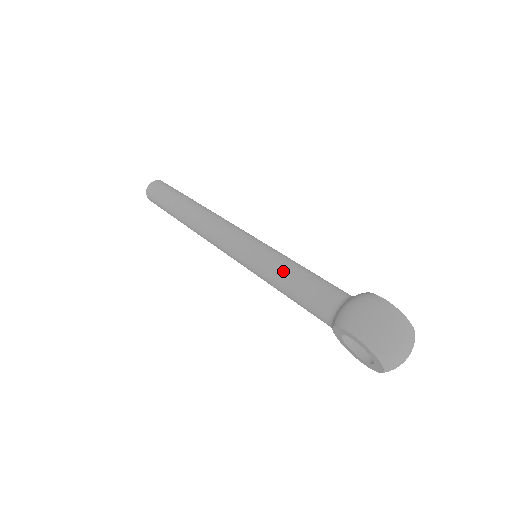
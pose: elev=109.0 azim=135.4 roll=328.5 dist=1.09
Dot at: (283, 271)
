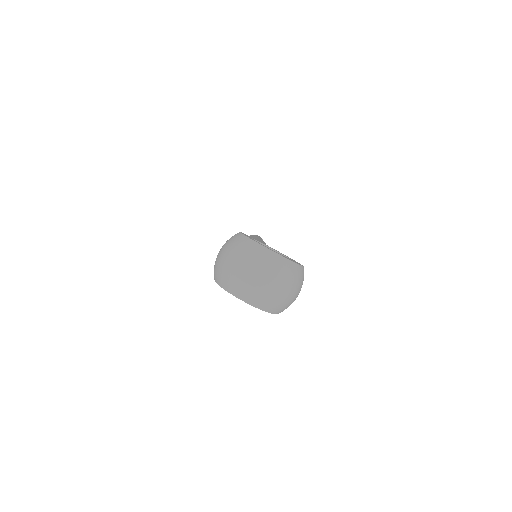
Dot at: occluded
